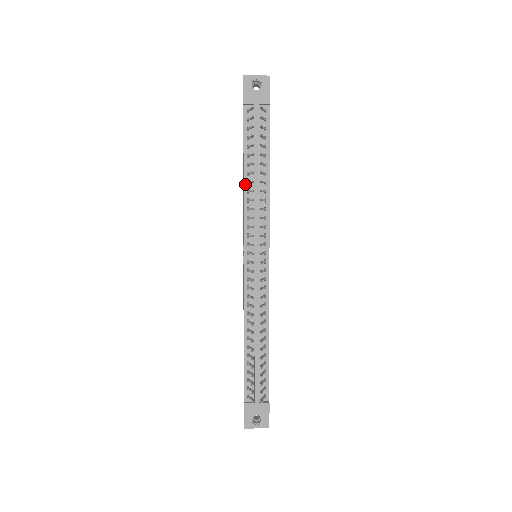
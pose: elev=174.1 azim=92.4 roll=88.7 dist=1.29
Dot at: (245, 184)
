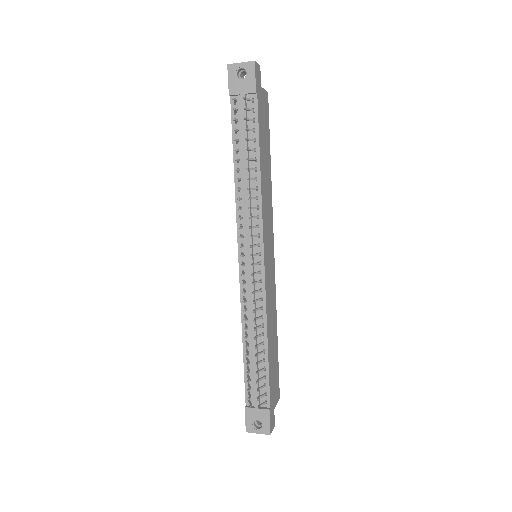
Dot at: (236, 181)
